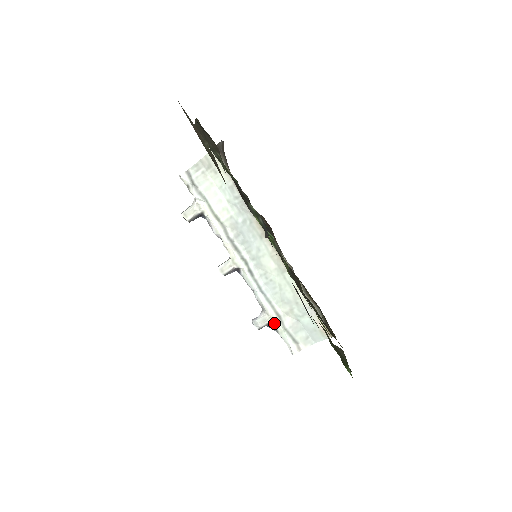
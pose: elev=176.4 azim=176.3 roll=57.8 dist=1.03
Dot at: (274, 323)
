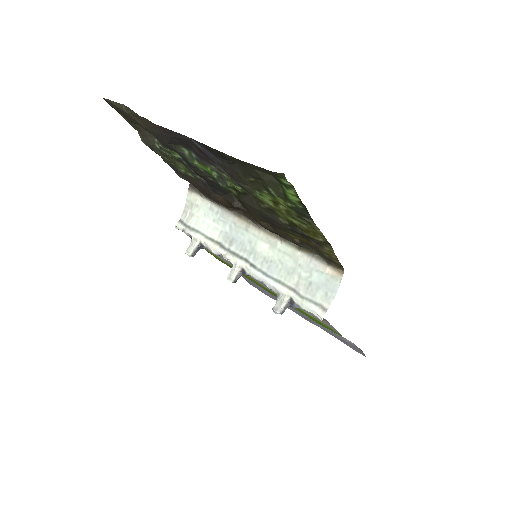
Dot at: (292, 300)
